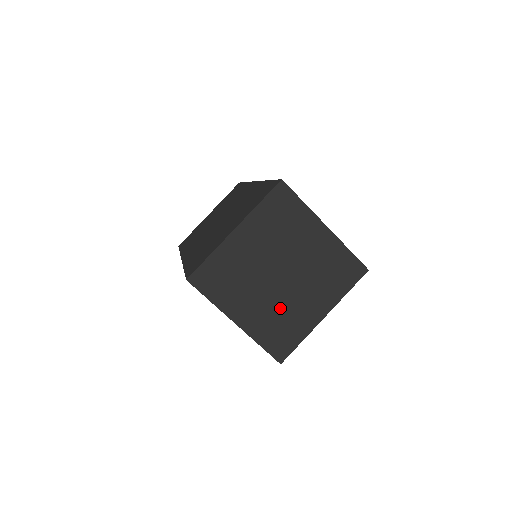
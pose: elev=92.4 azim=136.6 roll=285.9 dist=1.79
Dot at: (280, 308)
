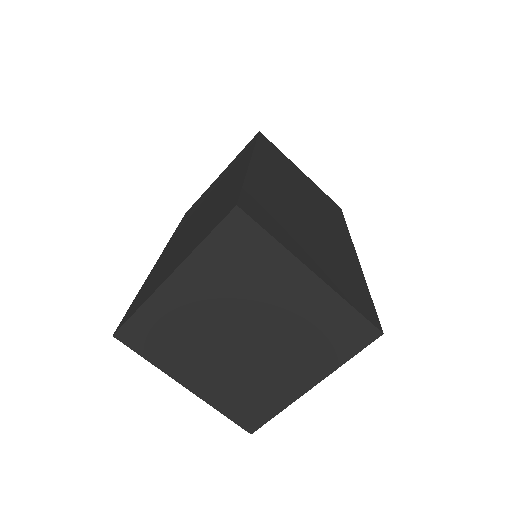
Dot at: (246, 374)
